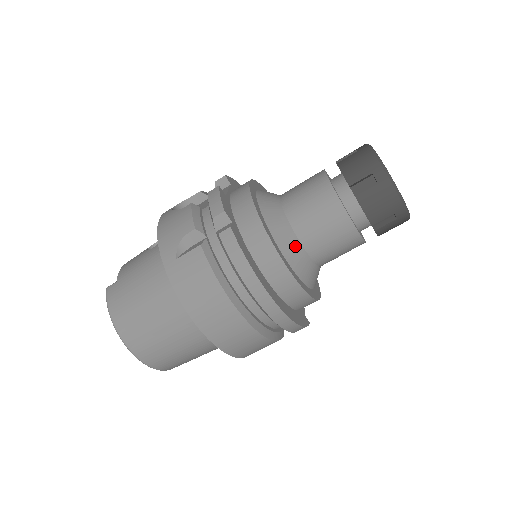
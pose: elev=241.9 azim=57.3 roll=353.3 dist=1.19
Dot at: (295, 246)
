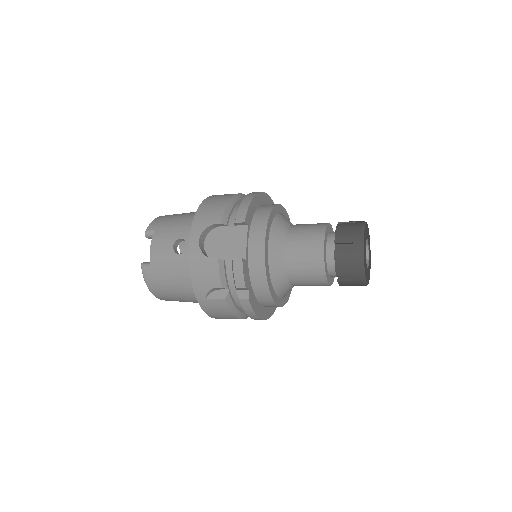
Dot at: (287, 288)
